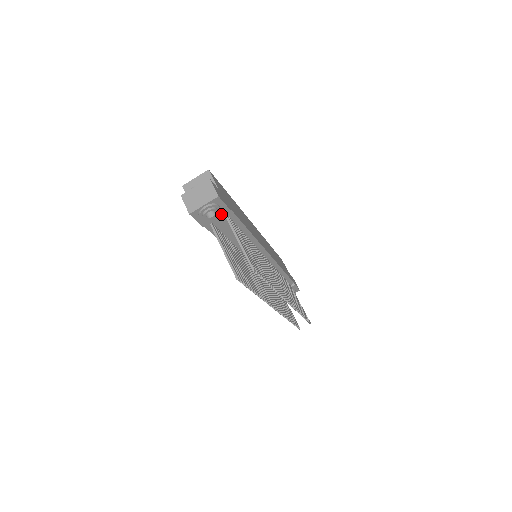
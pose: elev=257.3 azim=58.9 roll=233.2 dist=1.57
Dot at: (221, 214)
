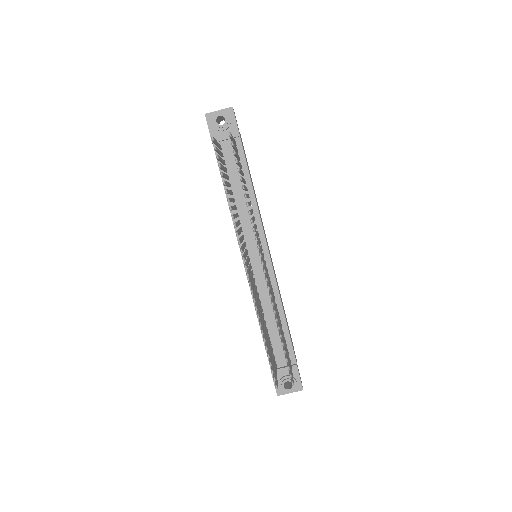
Dot at: occluded
